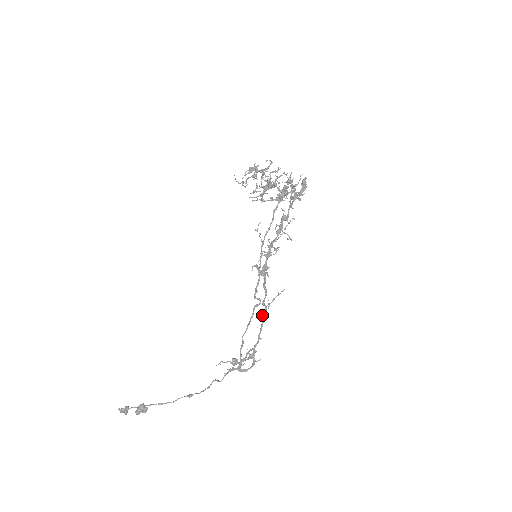
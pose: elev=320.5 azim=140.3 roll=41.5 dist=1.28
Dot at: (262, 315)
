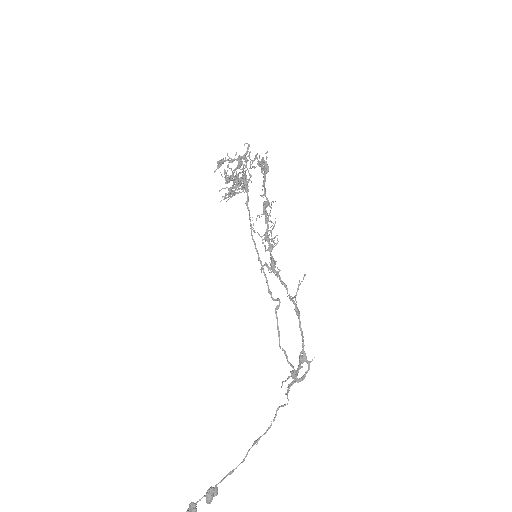
Dot at: occluded
